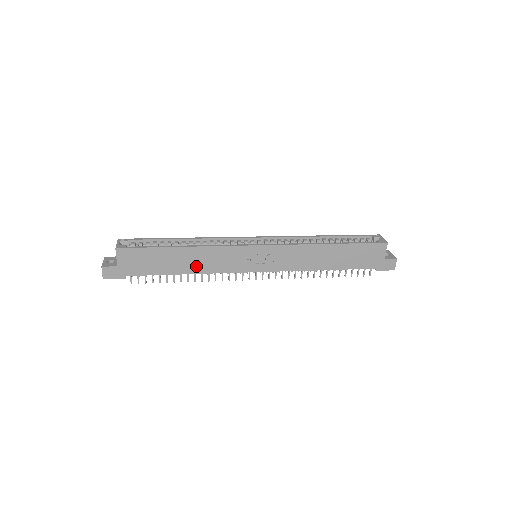
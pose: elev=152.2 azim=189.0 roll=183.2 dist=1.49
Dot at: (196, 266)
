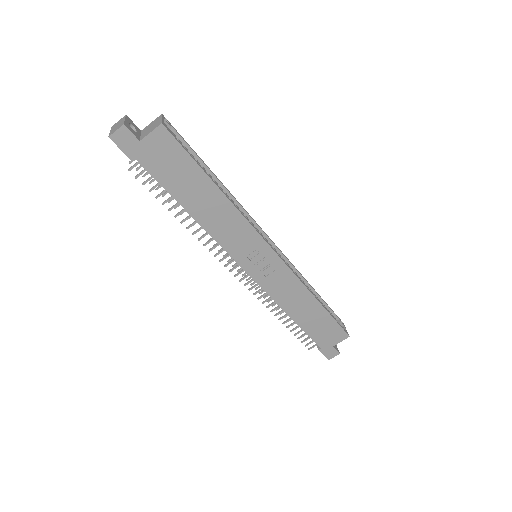
Dot at: (208, 217)
